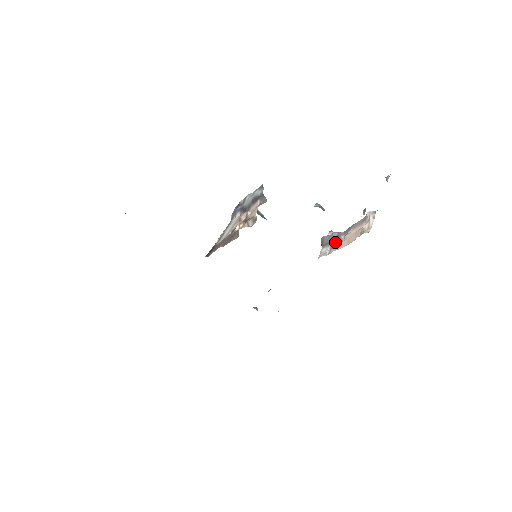
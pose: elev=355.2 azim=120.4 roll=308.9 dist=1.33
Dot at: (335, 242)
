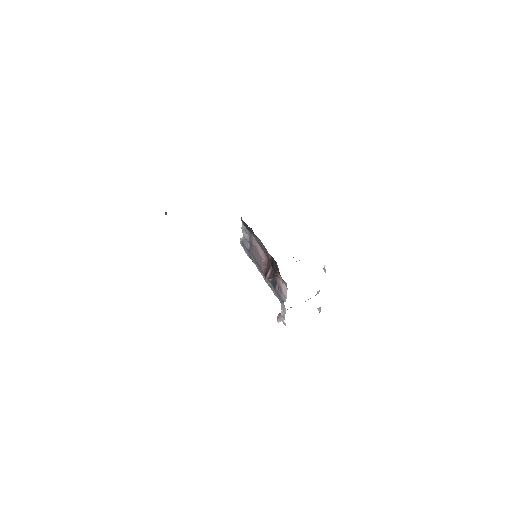
Dot at: occluded
